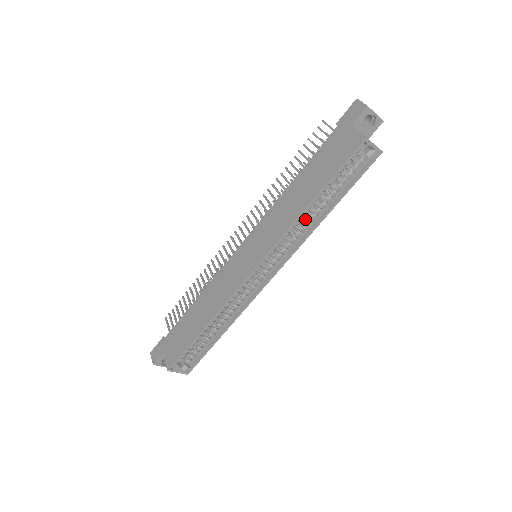
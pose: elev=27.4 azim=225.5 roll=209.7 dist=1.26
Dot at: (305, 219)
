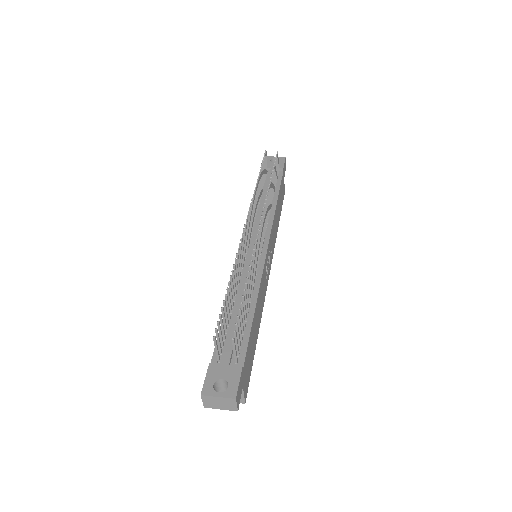
Dot at: occluded
